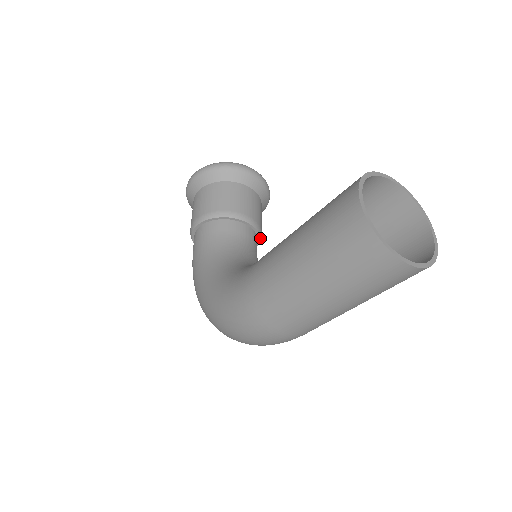
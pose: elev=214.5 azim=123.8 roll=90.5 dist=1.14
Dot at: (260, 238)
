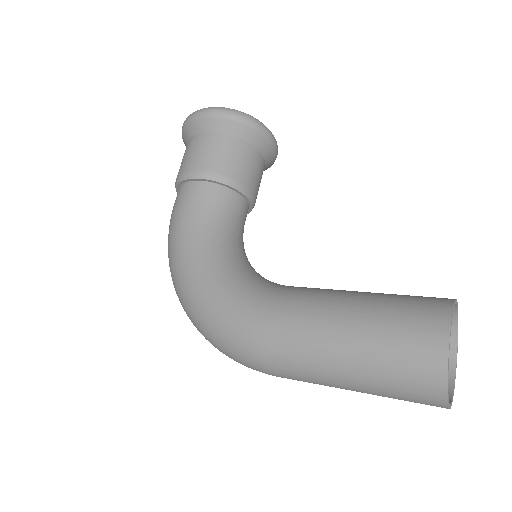
Dot at: (247, 213)
